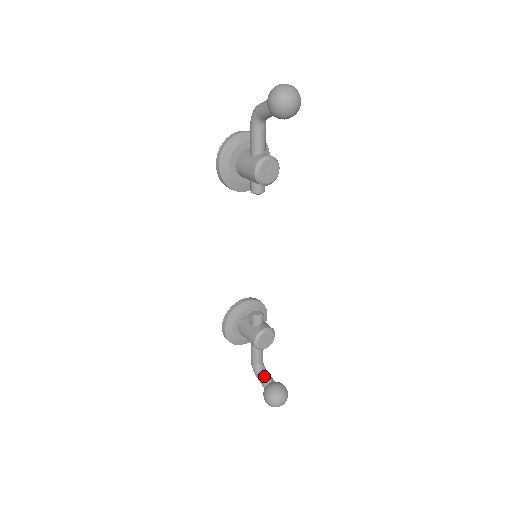
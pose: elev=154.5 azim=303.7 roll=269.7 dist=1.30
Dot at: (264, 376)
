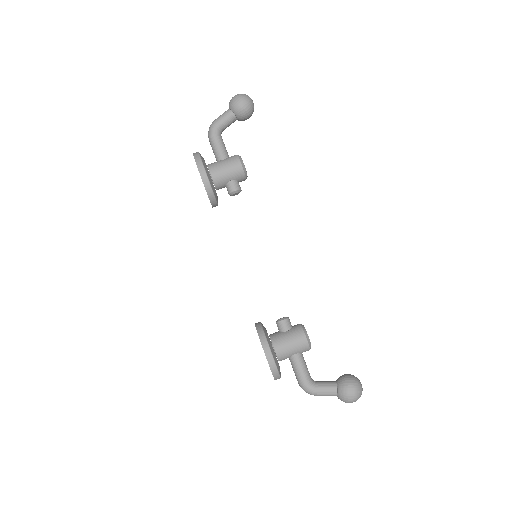
Dot at: (326, 382)
